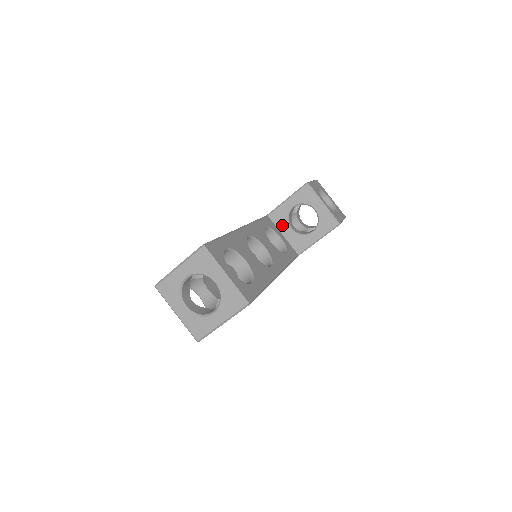
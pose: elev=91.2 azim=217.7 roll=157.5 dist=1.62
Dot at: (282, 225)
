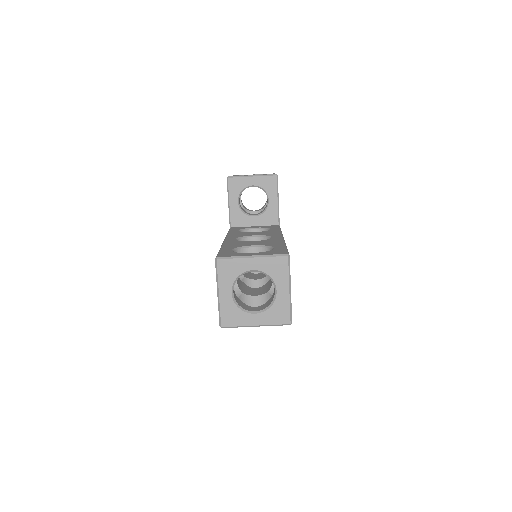
Dot at: (246, 221)
